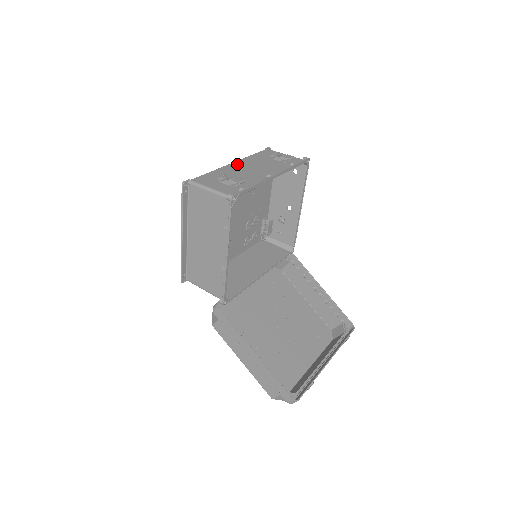
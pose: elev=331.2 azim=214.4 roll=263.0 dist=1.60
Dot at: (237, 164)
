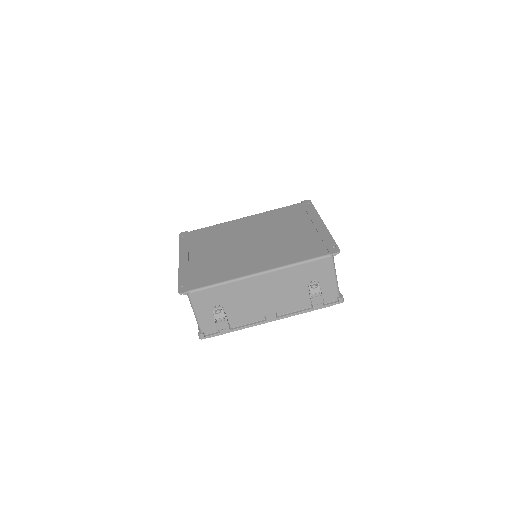
Dot at: (261, 280)
